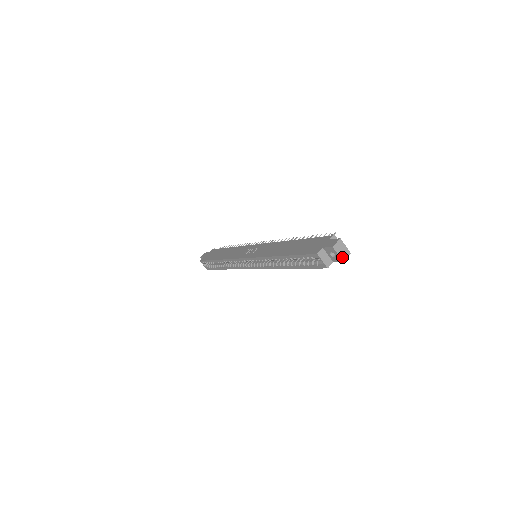
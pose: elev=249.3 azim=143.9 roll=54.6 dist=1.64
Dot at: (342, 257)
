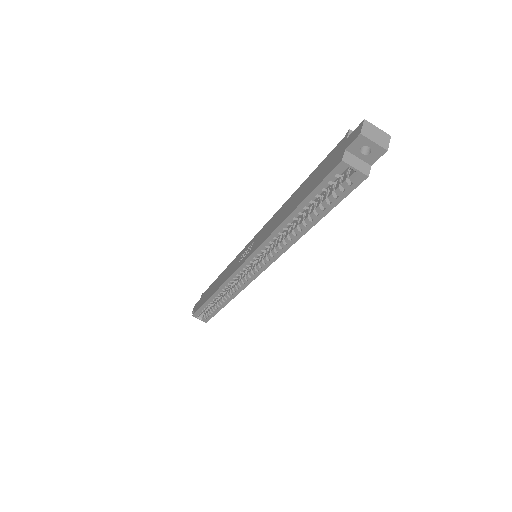
Dot at: (382, 144)
